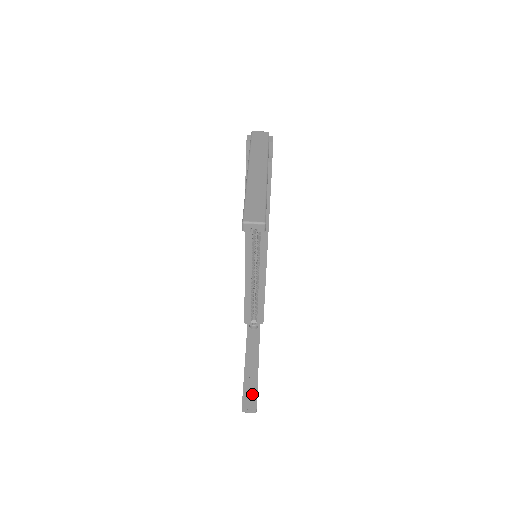
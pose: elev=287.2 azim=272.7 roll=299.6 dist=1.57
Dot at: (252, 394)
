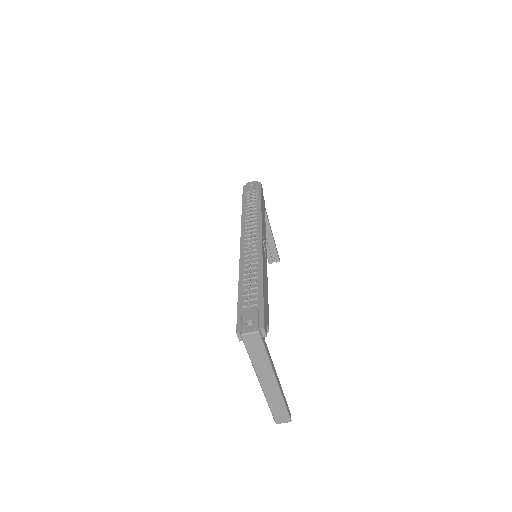
Dot at: (273, 253)
